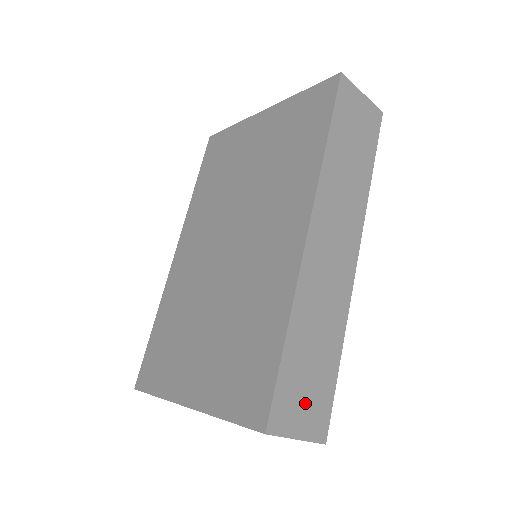
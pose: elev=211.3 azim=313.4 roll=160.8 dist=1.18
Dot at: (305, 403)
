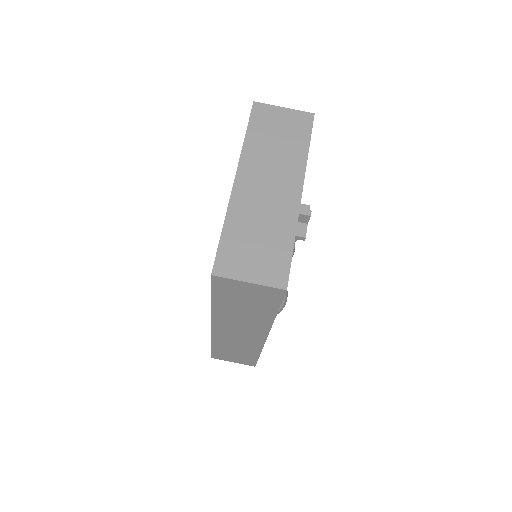
Dot at: occluded
